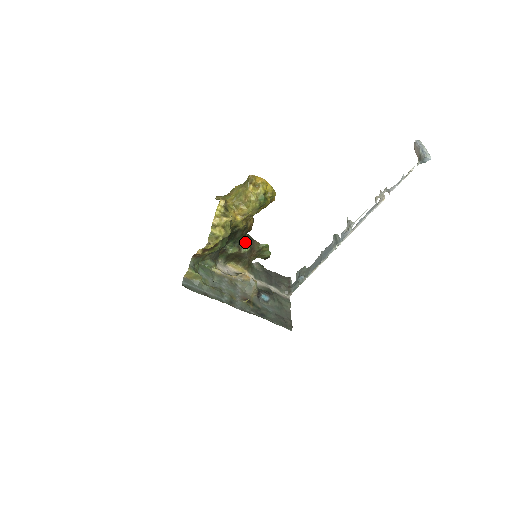
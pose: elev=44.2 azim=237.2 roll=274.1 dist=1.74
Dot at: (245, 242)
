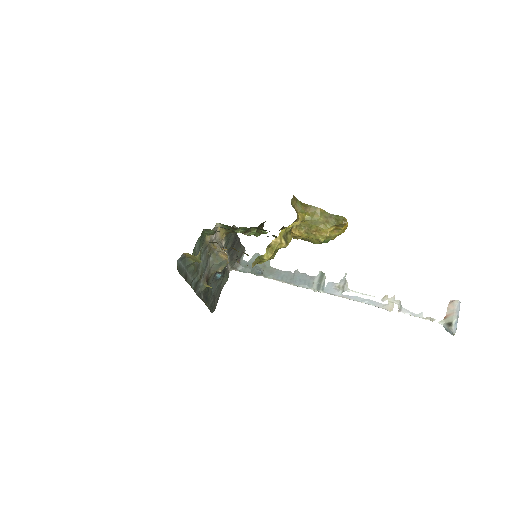
Dot at: (257, 227)
